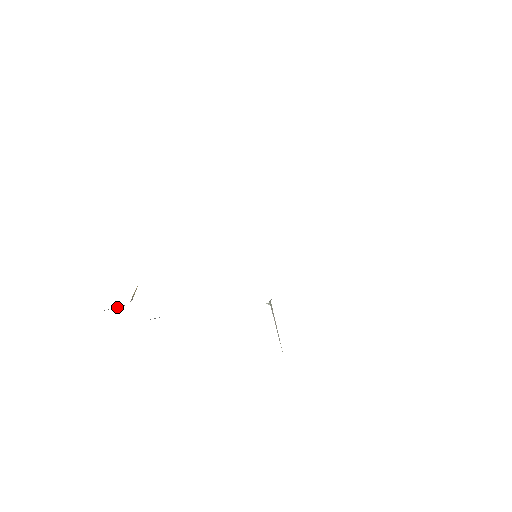
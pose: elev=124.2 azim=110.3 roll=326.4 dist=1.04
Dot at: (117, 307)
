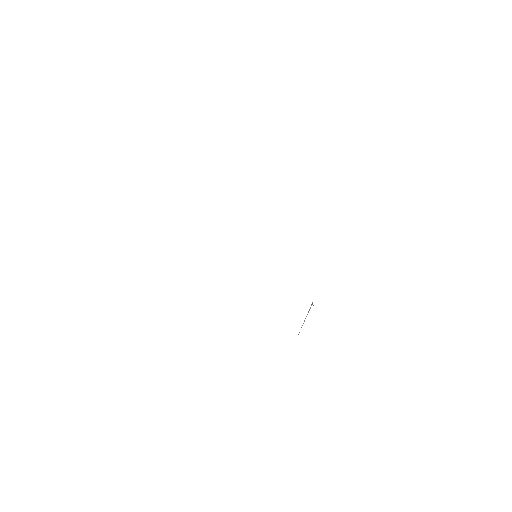
Dot at: occluded
